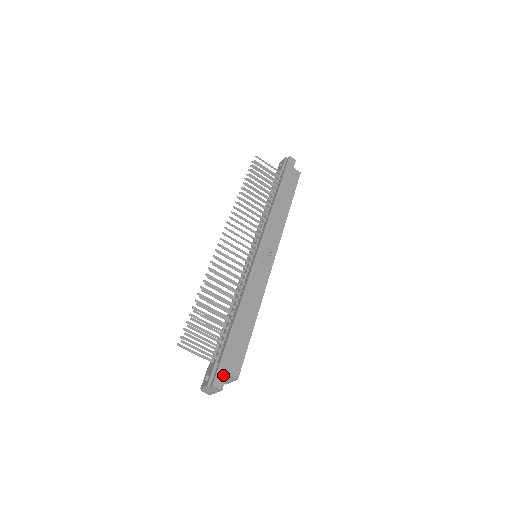
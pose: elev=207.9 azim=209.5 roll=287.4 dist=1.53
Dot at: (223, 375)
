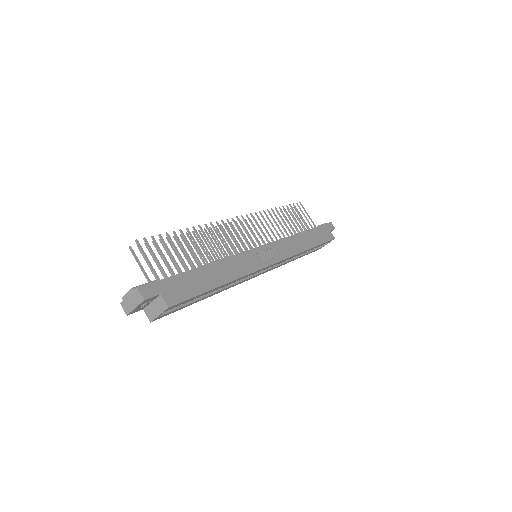
Dot at: (156, 291)
